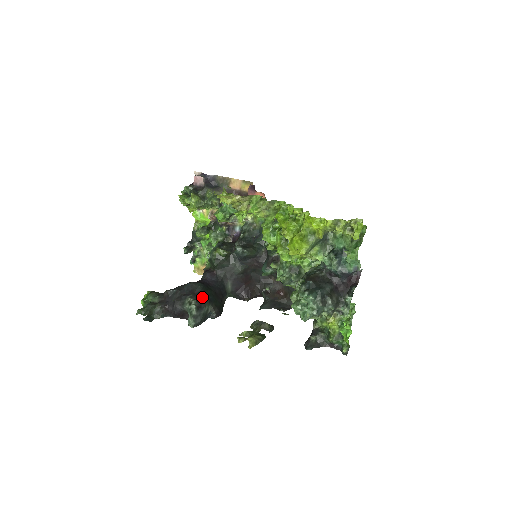
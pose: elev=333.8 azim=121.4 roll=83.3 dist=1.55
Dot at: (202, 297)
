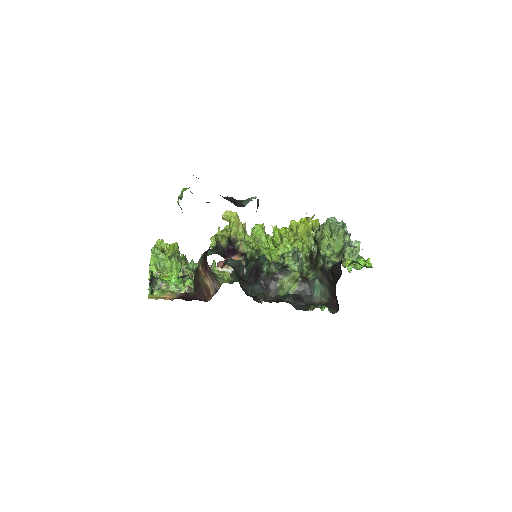
Dot at: occluded
